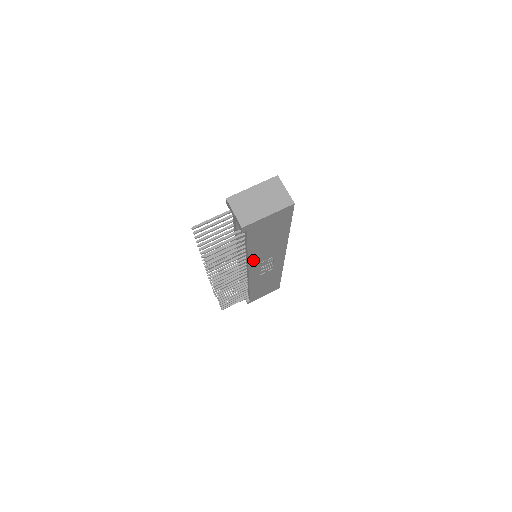
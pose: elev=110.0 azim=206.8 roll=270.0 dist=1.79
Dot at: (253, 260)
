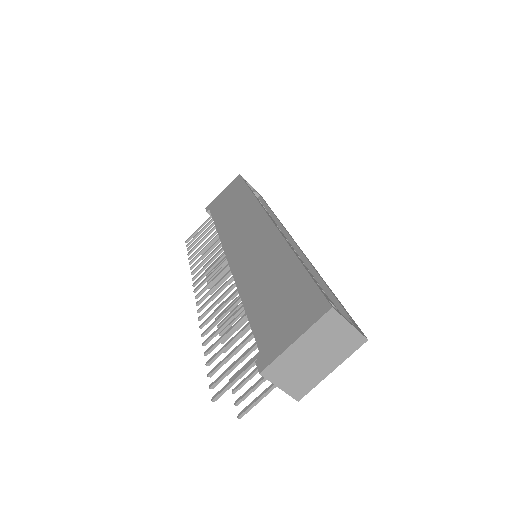
Dot at: occluded
